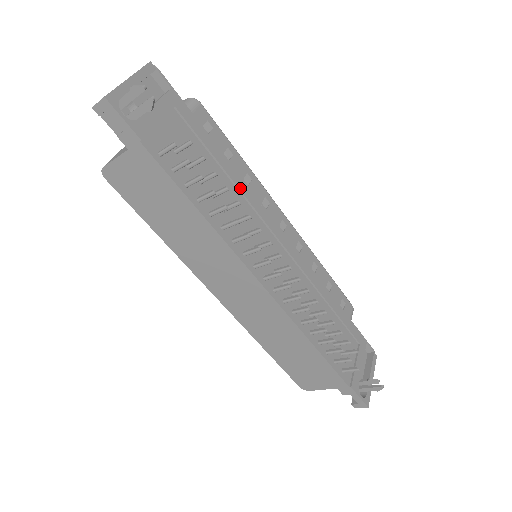
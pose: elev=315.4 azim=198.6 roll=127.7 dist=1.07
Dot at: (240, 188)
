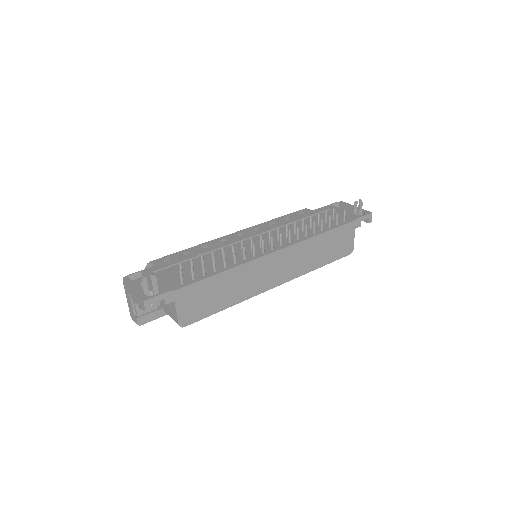
Dot at: (211, 250)
